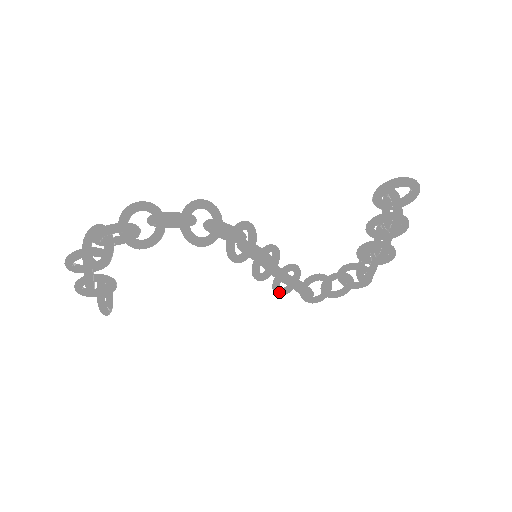
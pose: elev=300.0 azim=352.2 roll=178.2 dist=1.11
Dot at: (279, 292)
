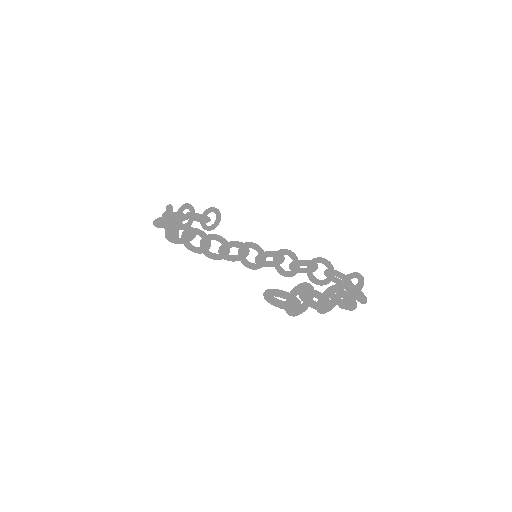
Dot at: occluded
